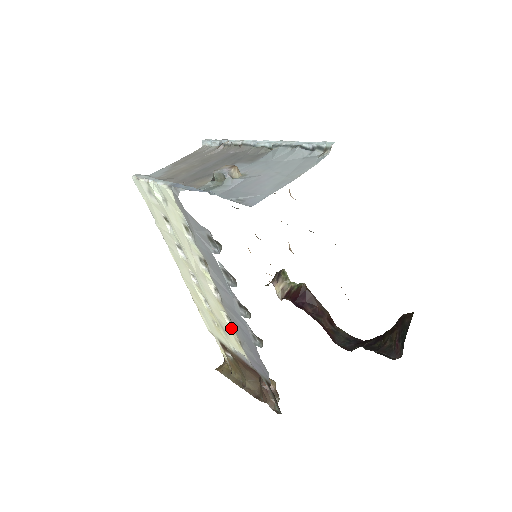
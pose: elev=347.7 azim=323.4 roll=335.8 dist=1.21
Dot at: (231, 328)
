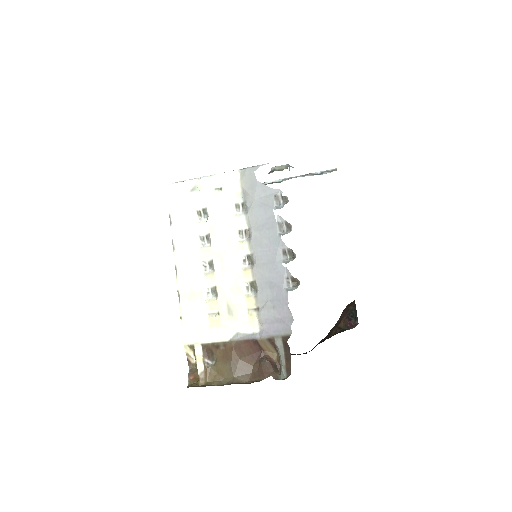
Dot at: (250, 297)
